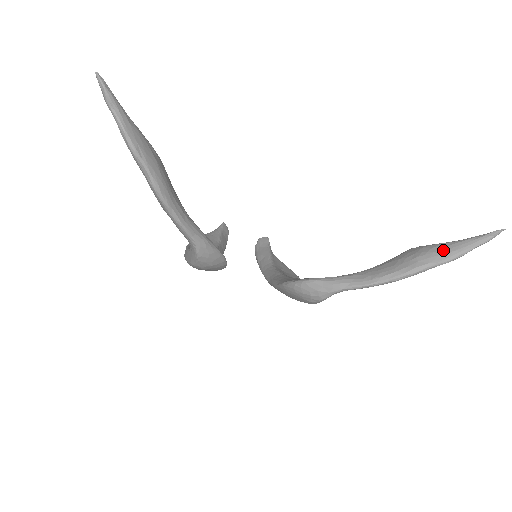
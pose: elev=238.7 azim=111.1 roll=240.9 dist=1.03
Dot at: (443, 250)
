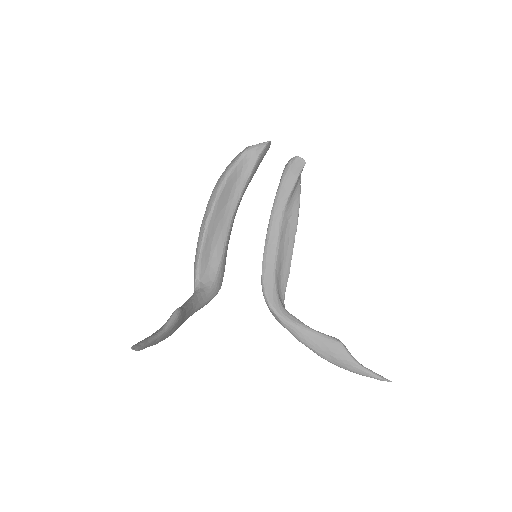
Dot at: (349, 366)
